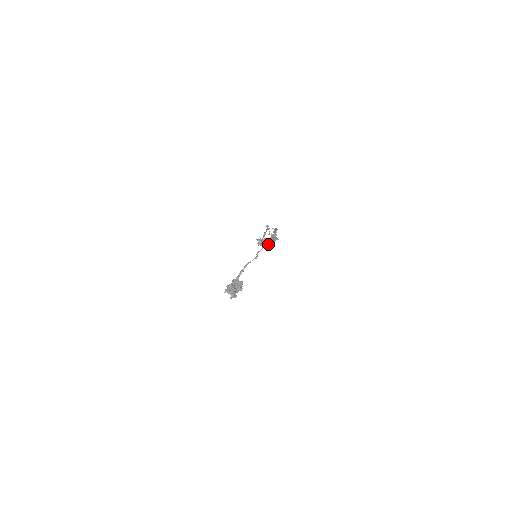
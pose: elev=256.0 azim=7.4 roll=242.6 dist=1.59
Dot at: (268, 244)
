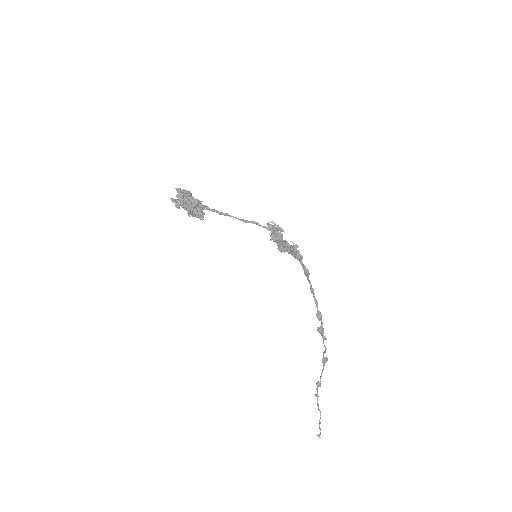
Dot at: (276, 231)
